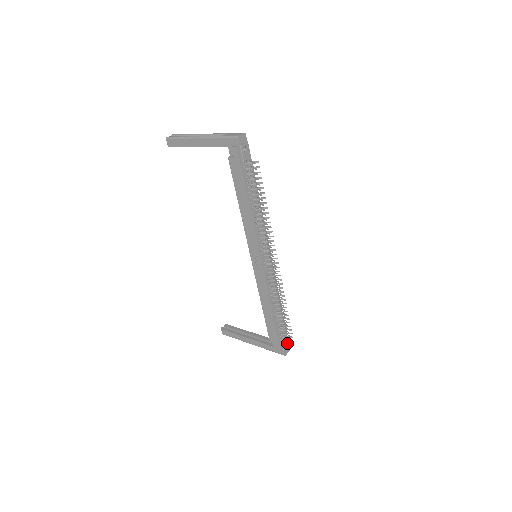
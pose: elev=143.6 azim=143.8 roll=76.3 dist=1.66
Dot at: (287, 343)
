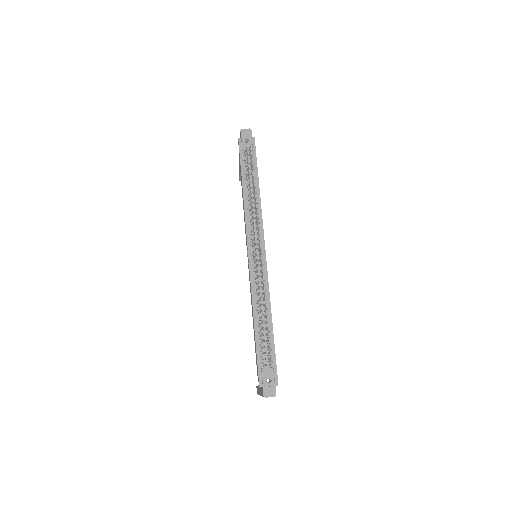
Dot at: (273, 381)
